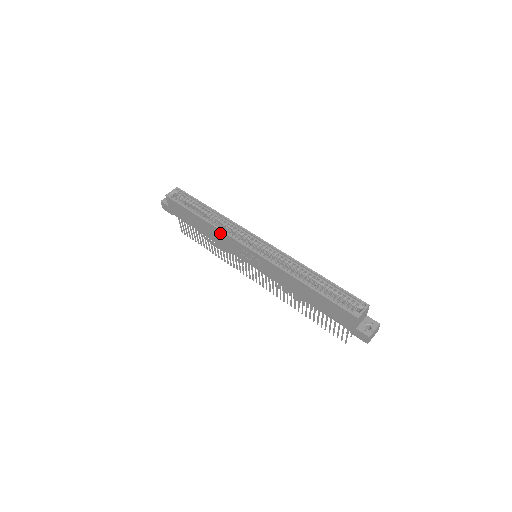
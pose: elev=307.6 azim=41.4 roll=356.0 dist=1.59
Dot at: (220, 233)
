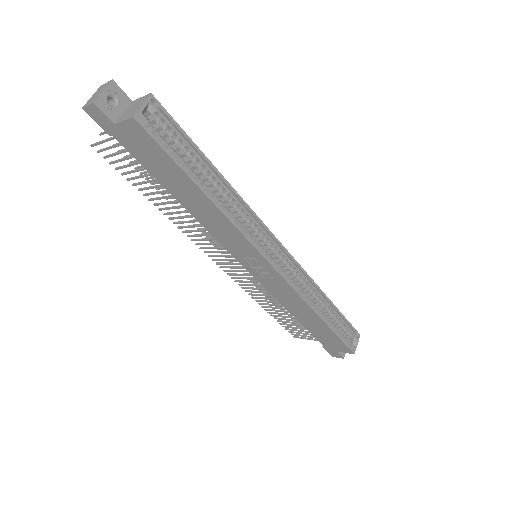
Dot at: (231, 228)
